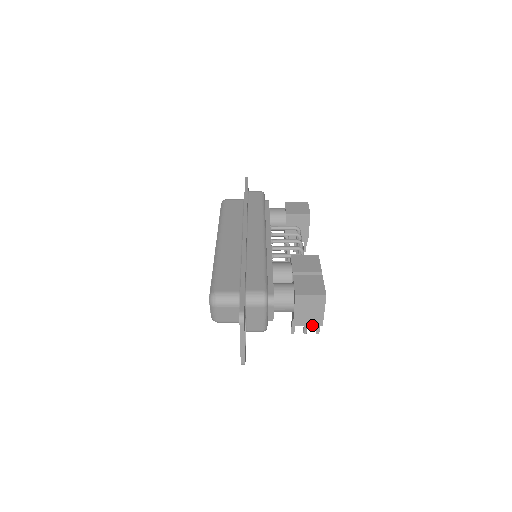
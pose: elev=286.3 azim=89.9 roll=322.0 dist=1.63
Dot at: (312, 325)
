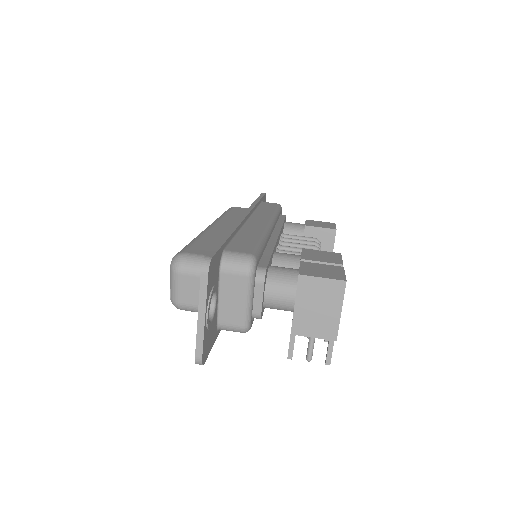
Dot at: (320, 336)
